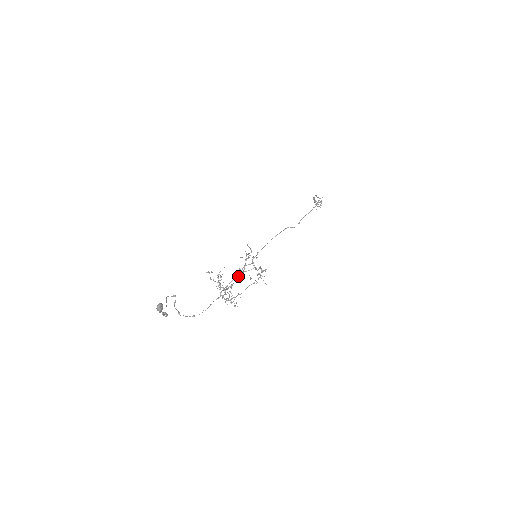
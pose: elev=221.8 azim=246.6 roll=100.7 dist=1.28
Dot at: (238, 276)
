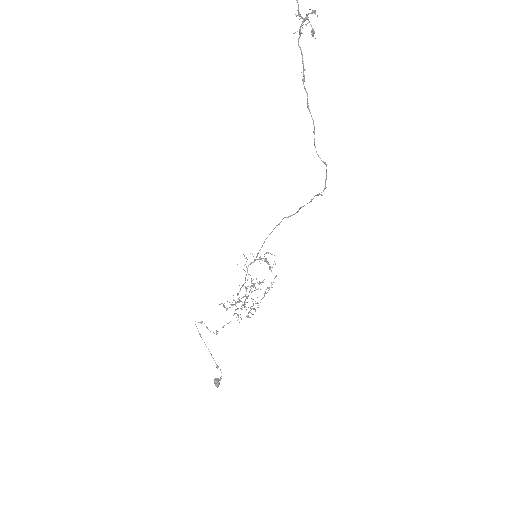
Dot at: occluded
